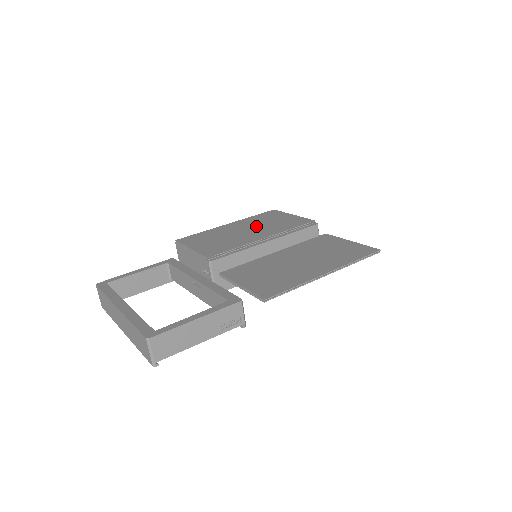
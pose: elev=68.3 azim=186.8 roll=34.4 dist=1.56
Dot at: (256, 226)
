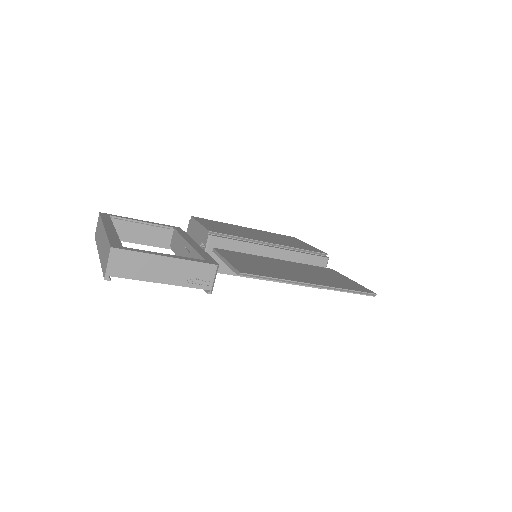
Dot at: (270, 236)
